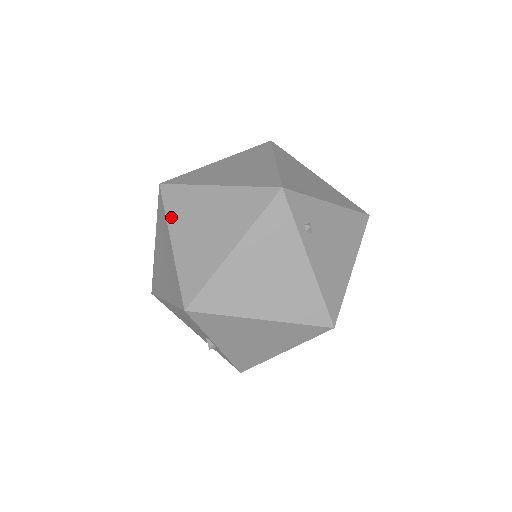
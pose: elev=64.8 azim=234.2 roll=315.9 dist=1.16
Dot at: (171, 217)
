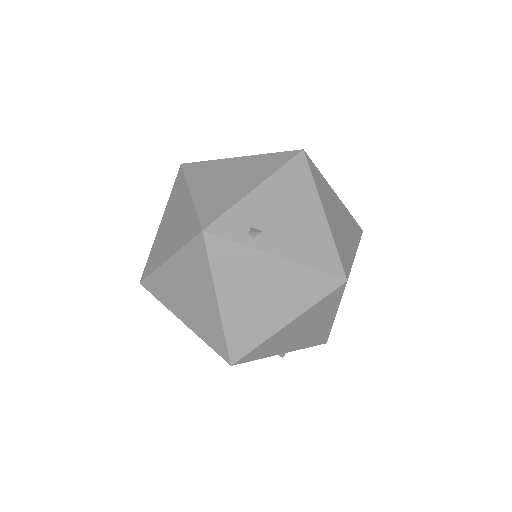
Dot at: (166, 303)
